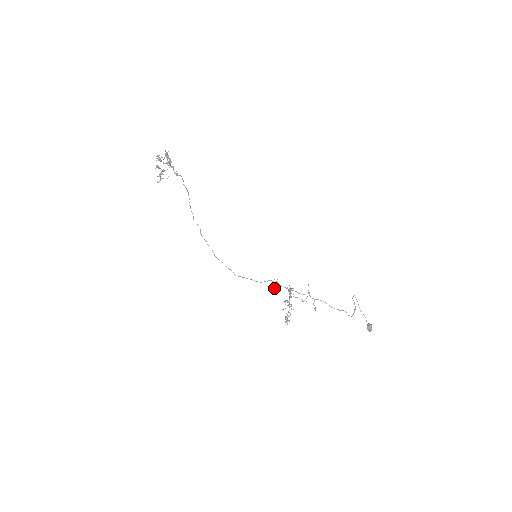
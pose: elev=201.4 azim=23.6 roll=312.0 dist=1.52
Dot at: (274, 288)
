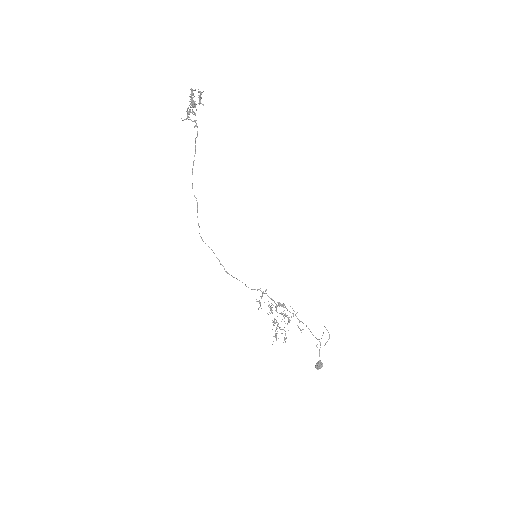
Dot at: (259, 300)
